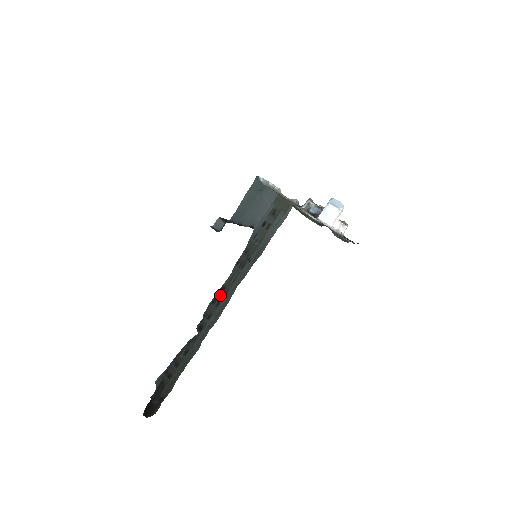
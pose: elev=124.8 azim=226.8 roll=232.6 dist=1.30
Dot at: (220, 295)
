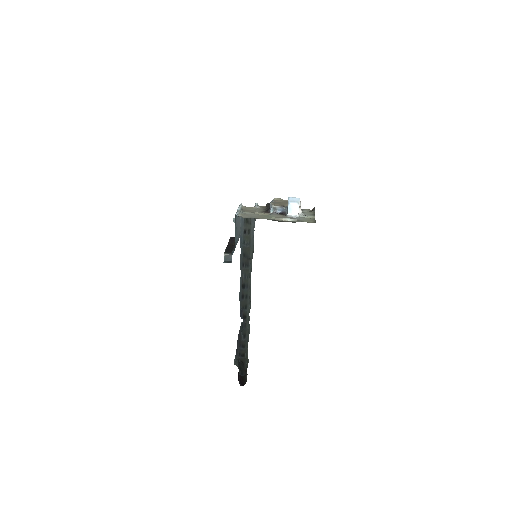
Dot at: (244, 291)
